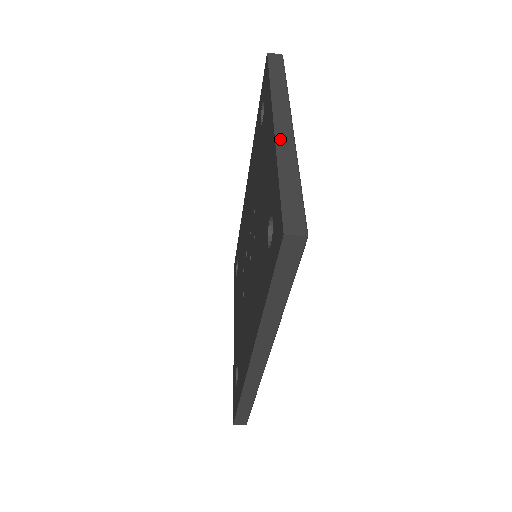
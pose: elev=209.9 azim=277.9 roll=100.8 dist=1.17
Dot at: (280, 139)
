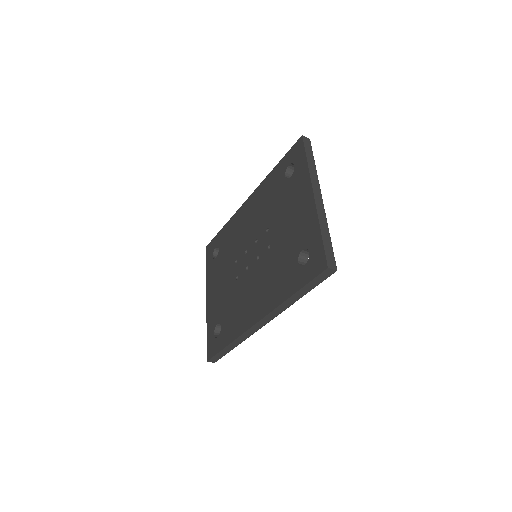
Dot at: (318, 206)
